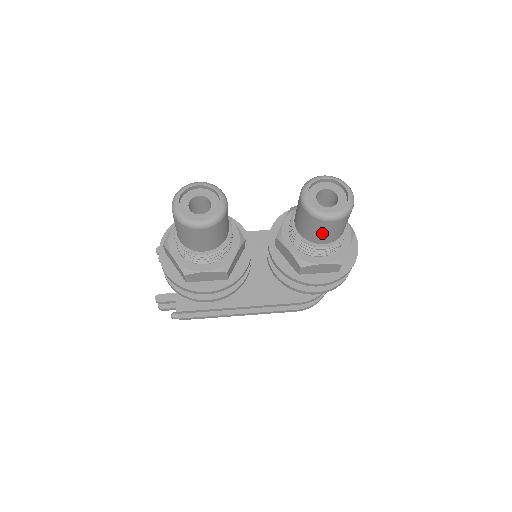
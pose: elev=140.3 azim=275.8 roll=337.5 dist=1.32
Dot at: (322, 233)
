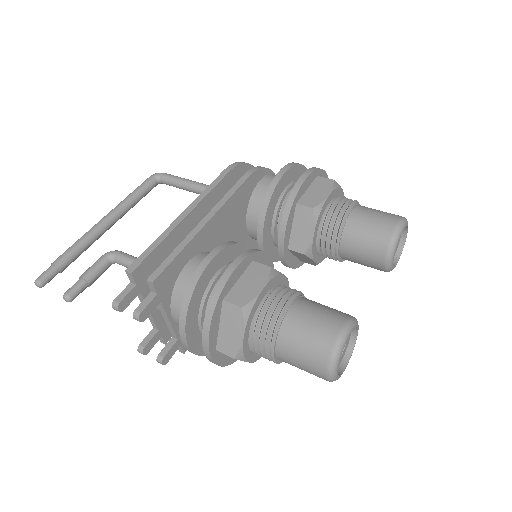
Dot at: occluded
